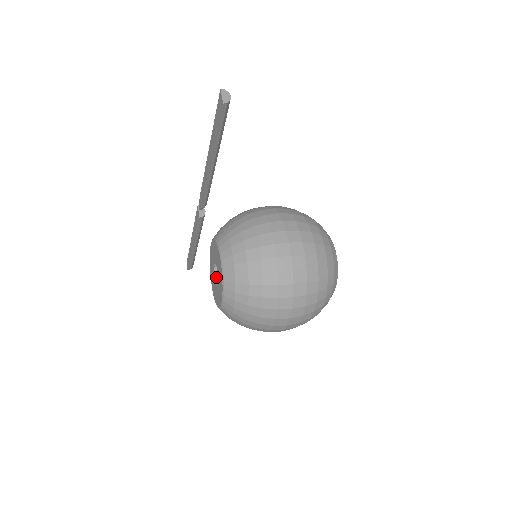
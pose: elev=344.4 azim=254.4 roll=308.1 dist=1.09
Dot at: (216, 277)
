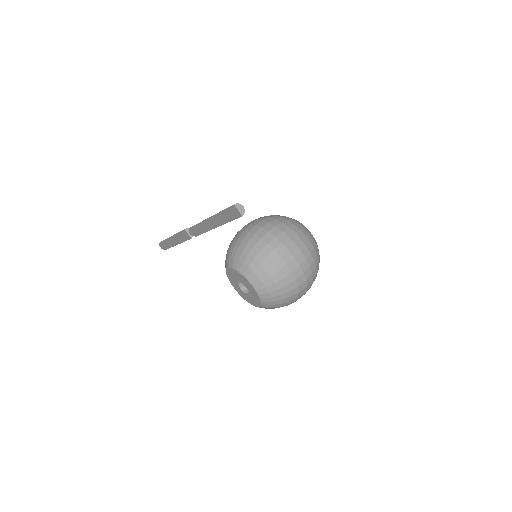
Dot at: (241, 287)
